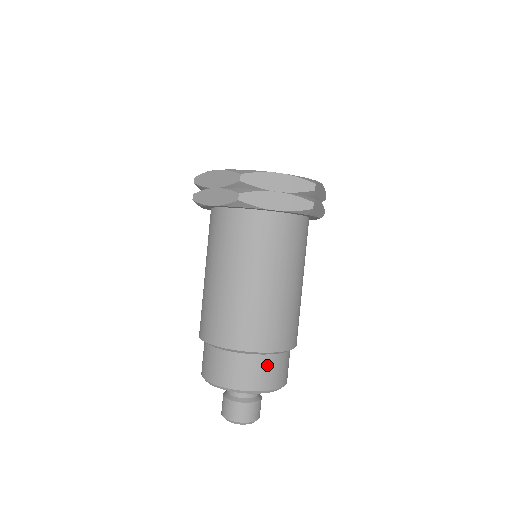
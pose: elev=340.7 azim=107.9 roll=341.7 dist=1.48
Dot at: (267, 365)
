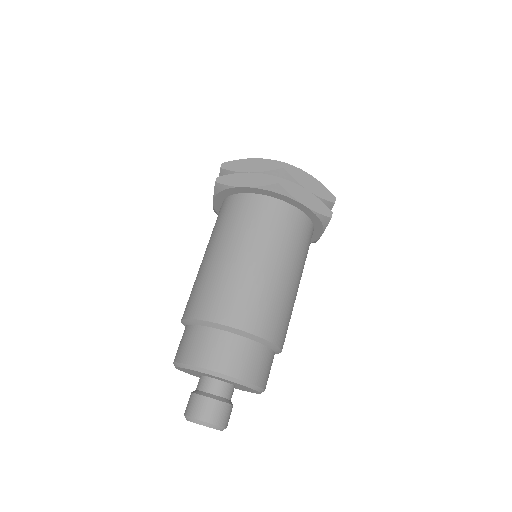
Dot at: (216, 341)
